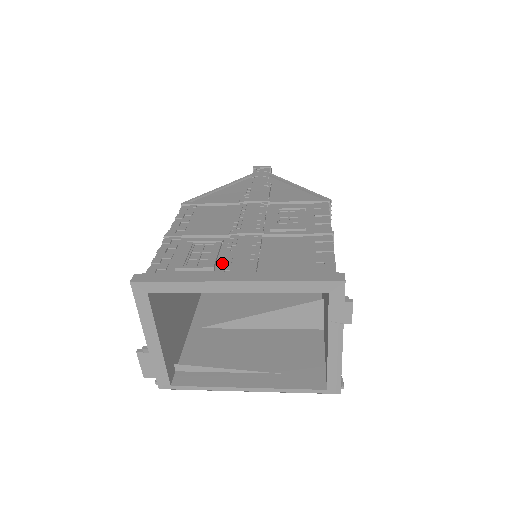
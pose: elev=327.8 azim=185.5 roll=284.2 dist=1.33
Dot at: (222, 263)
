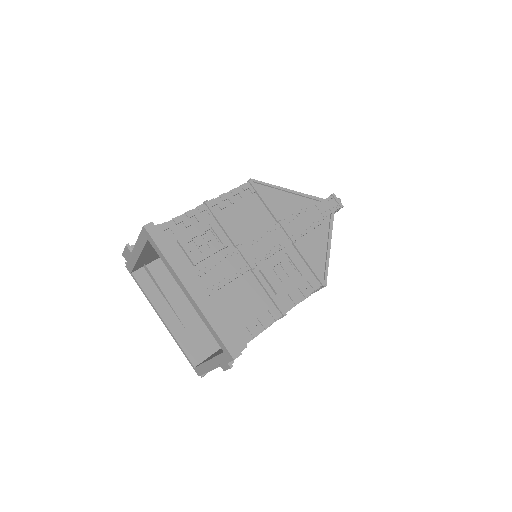
Dot at: (205, 265)
